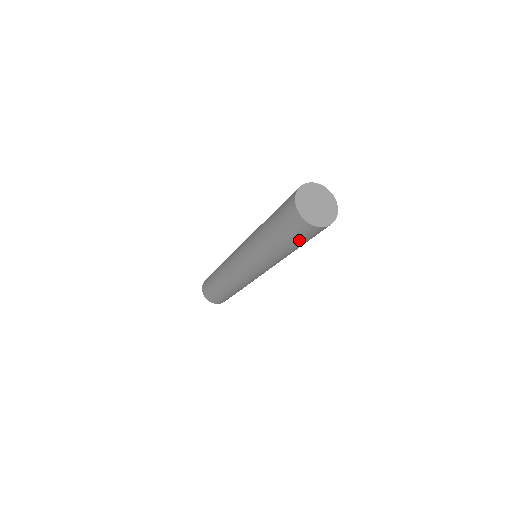
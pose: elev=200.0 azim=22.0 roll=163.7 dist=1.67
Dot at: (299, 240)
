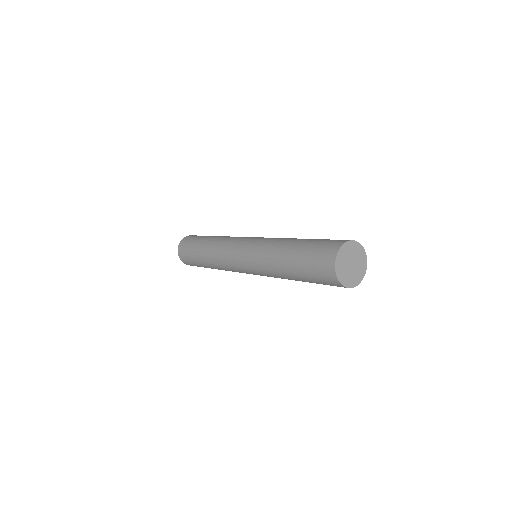
Dot at: (314, 280)
